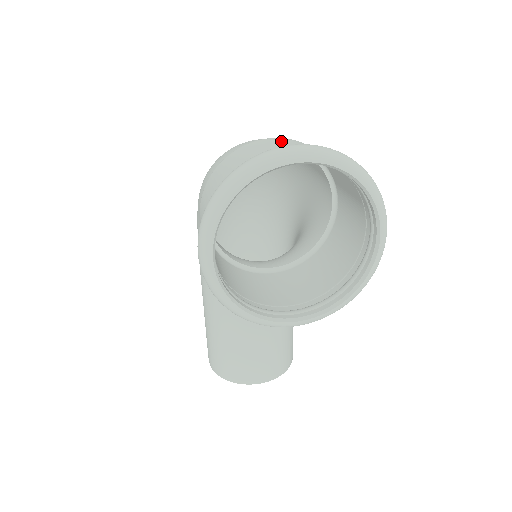
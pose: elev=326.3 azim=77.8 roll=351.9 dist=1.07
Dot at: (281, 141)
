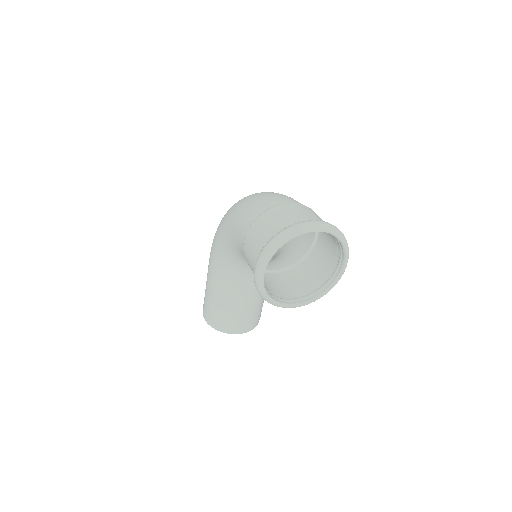
Dot at: (298, 208)
